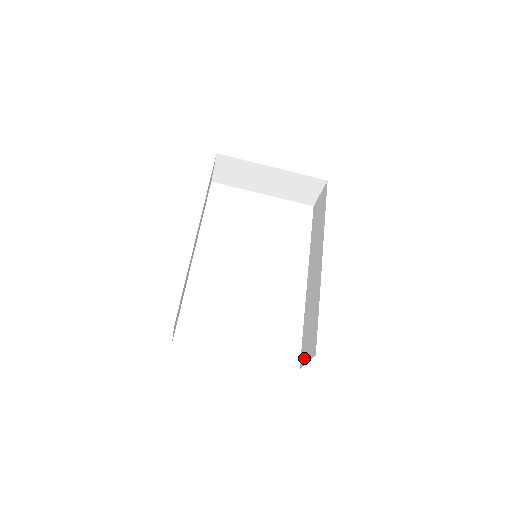
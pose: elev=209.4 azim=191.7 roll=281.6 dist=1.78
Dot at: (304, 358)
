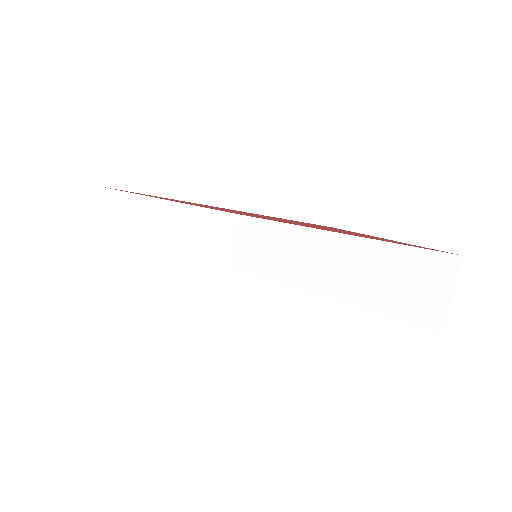
Dot at: (435, 312)
